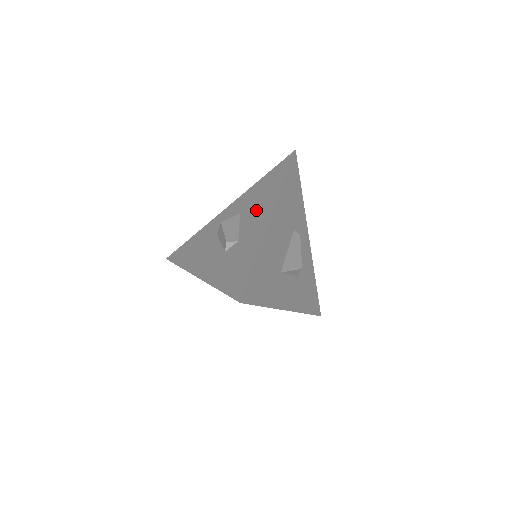
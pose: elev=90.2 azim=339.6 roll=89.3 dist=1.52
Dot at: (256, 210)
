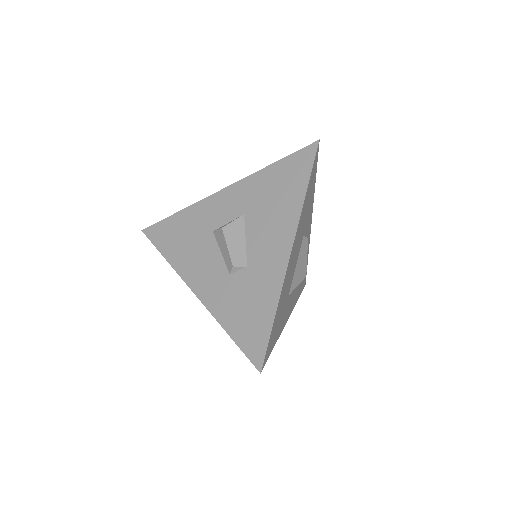
Dot at: (268, 225)
